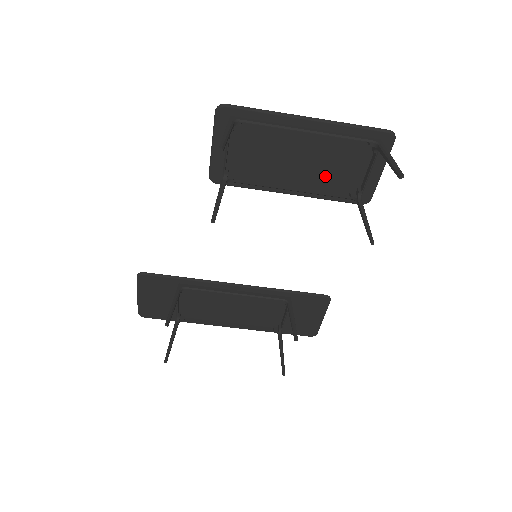
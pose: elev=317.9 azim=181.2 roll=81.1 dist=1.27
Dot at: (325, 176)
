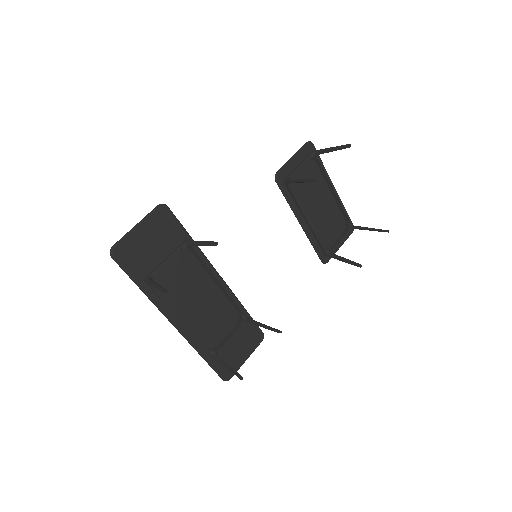
Dot at: (321, 227)
